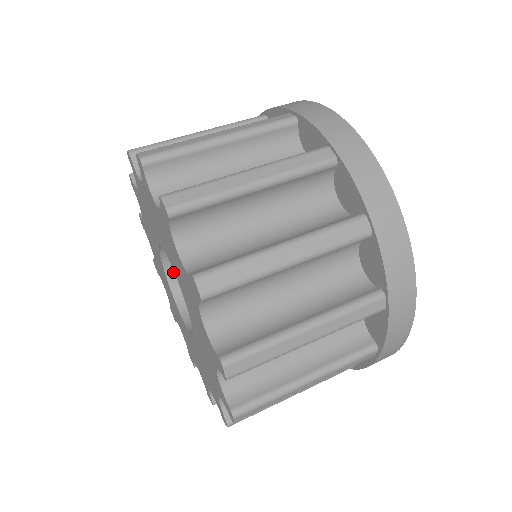
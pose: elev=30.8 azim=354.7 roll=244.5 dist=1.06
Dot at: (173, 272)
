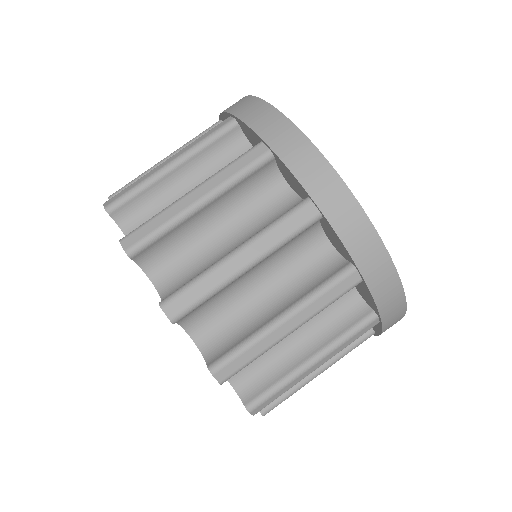
Dot at: occluded
